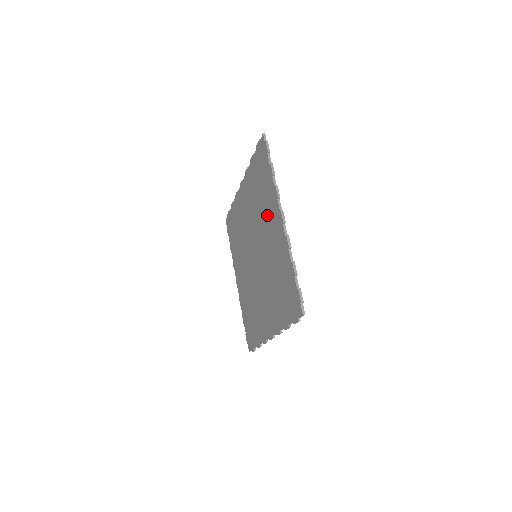
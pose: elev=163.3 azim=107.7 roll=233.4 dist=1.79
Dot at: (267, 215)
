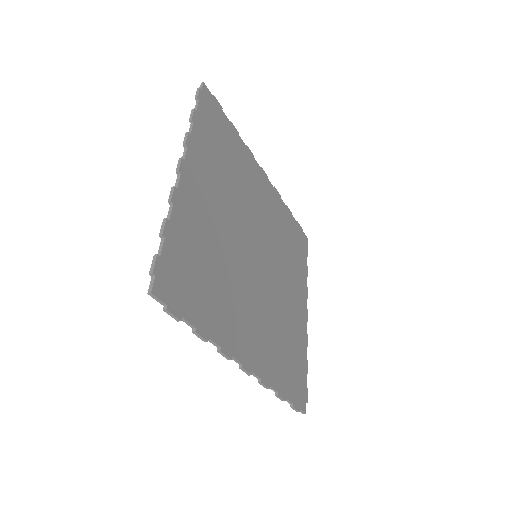
Dot at: occluded
